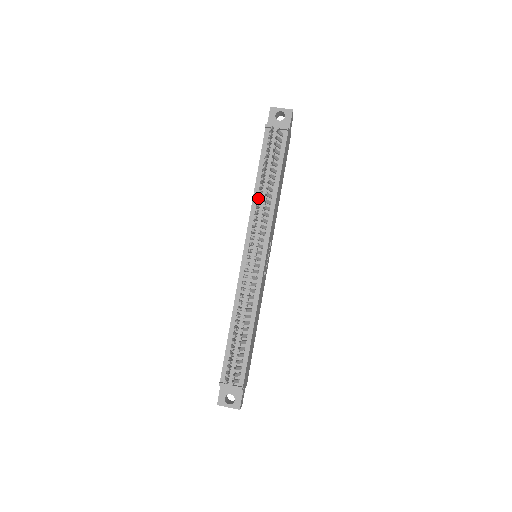
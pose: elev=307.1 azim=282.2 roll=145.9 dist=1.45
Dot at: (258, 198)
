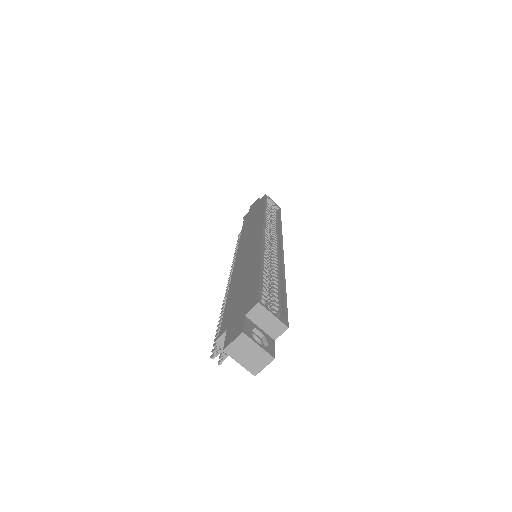
Dot at: (222, 305)
